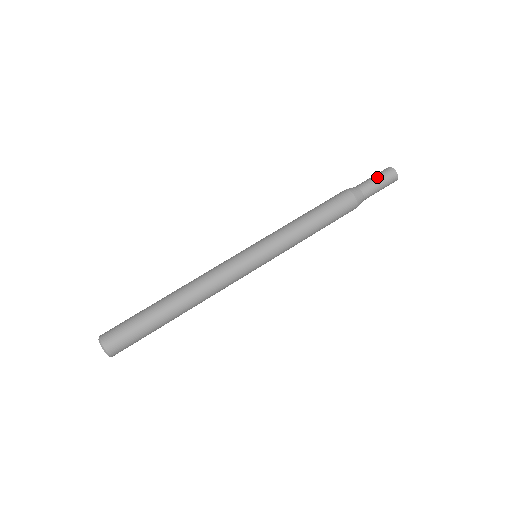
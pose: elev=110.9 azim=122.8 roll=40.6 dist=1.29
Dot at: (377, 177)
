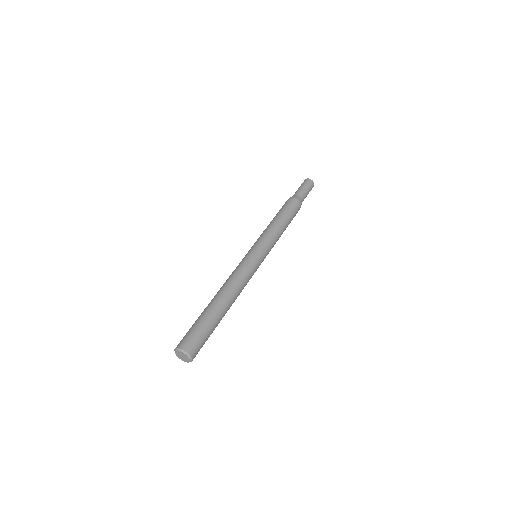
Dot at: (302, 186)
